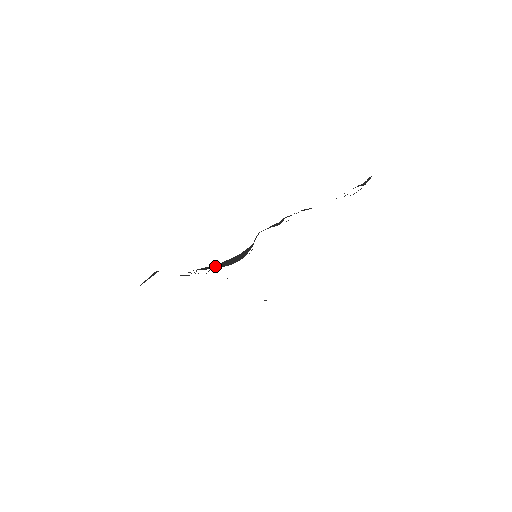
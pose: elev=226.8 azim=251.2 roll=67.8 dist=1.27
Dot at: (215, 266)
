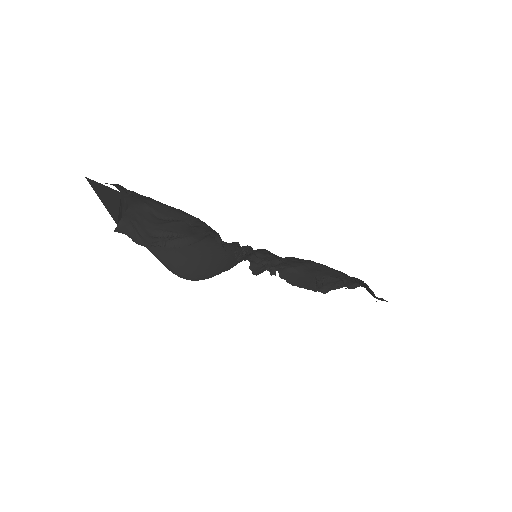
Dot at: (186, 258)
